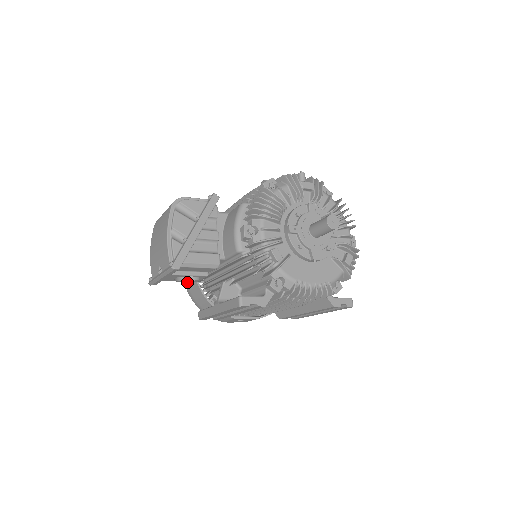
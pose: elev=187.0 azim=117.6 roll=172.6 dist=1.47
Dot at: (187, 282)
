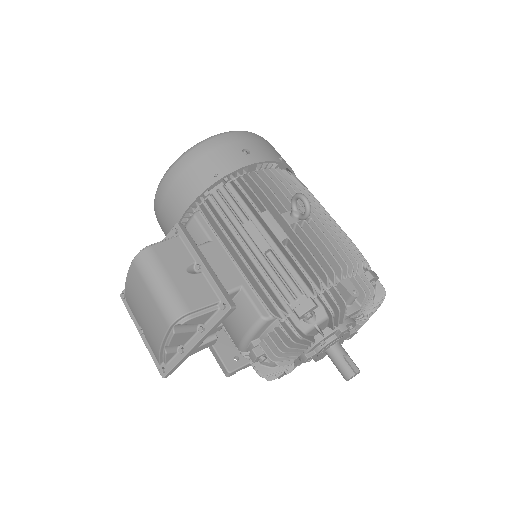
Dot at: (160, 226)
